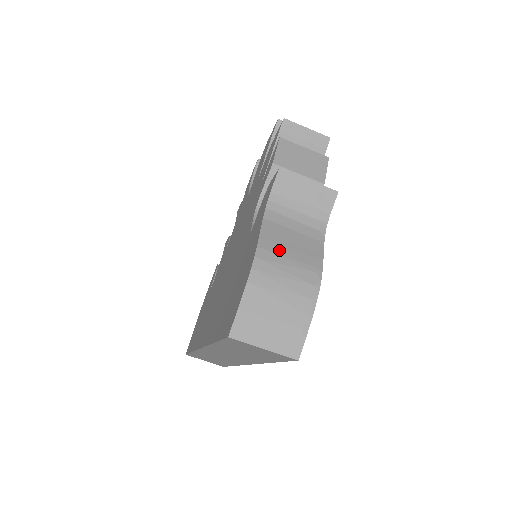
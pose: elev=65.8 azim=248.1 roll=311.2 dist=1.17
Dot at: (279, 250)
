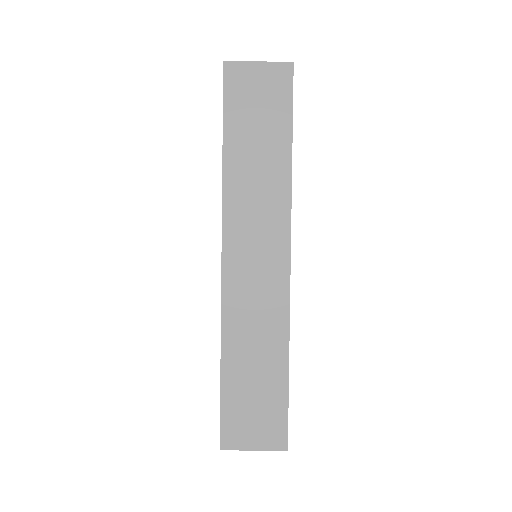
Dot at: occluded
